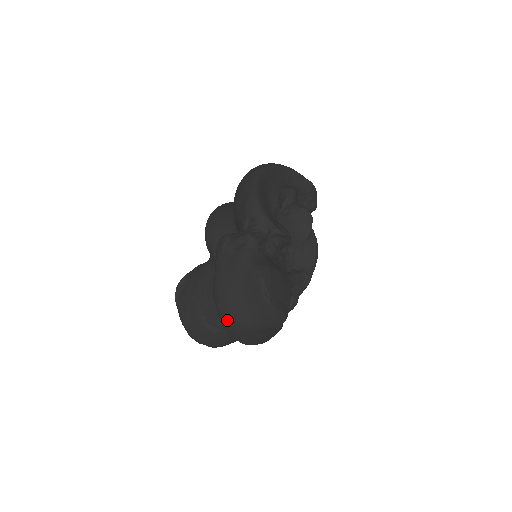
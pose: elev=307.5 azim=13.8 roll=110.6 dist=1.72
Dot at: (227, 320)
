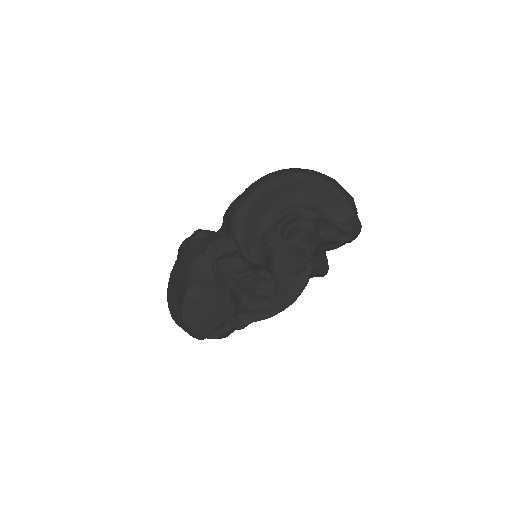
Dot at: (168, 304)
